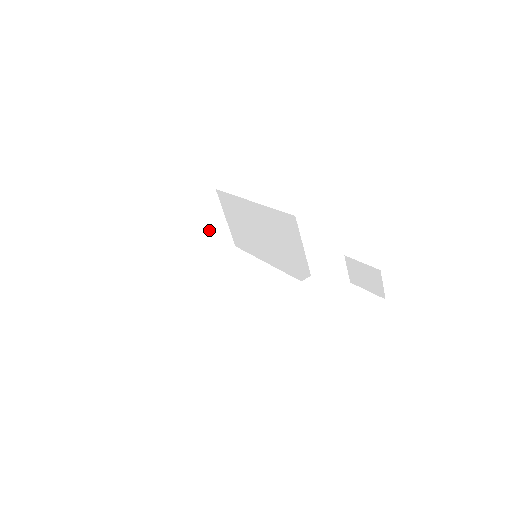
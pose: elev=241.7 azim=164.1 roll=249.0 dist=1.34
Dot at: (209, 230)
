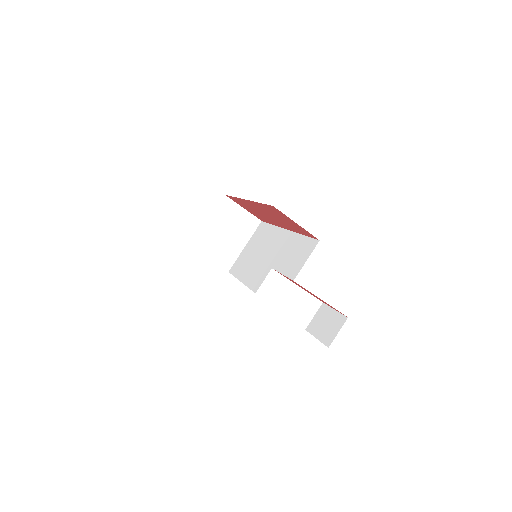
Dot at: (228, 238)
